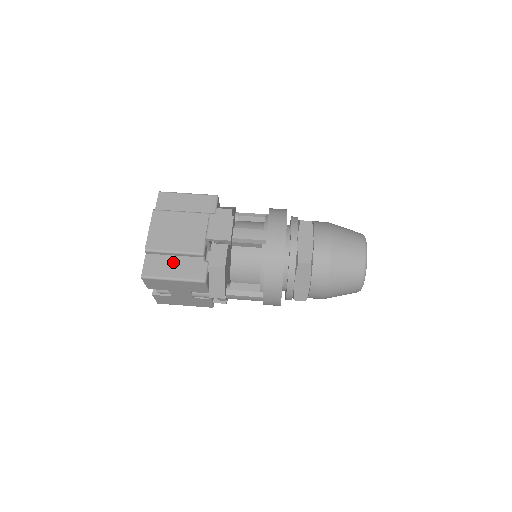
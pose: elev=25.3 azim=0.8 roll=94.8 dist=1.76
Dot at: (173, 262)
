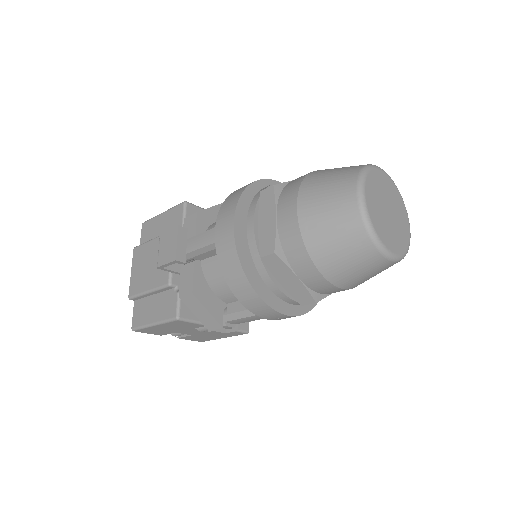
Dot at: (152, 303)
